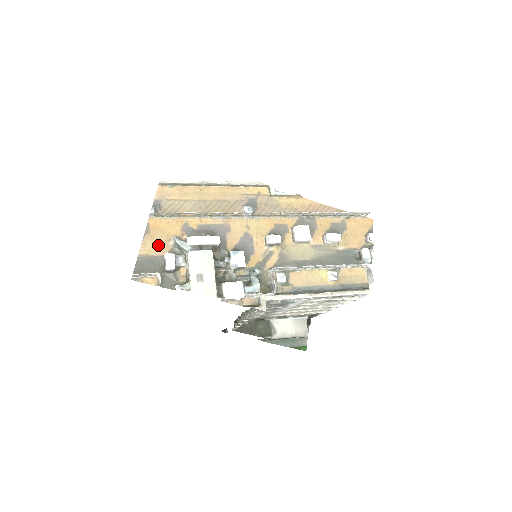
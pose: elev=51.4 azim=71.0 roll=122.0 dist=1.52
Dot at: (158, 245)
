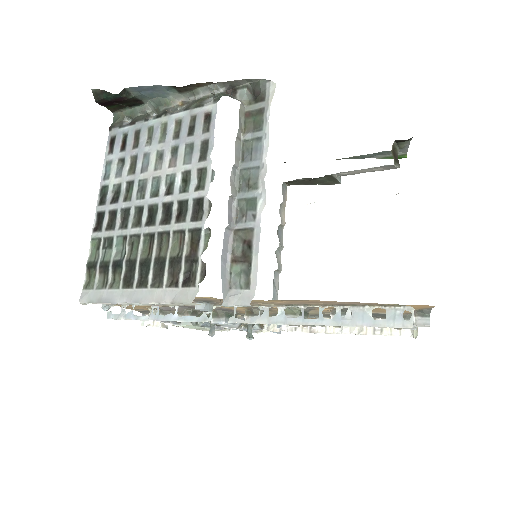
Dot at: (140, 308)
